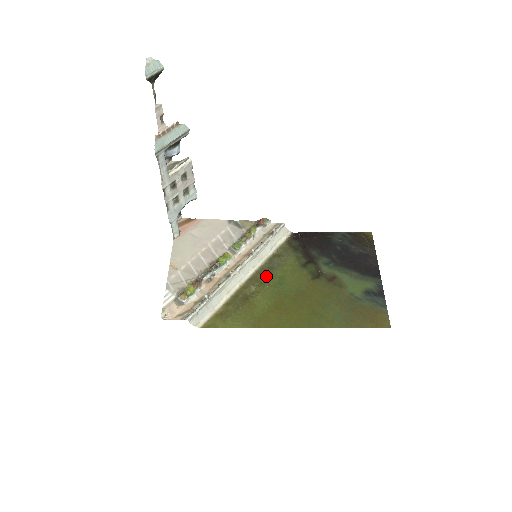
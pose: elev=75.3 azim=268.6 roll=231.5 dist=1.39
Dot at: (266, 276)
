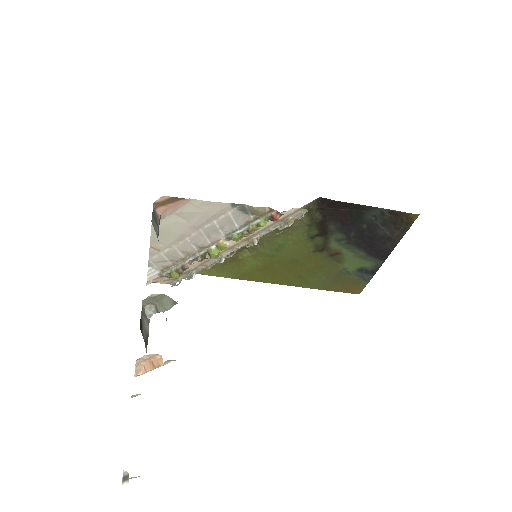
Dot at: (264, 242)
